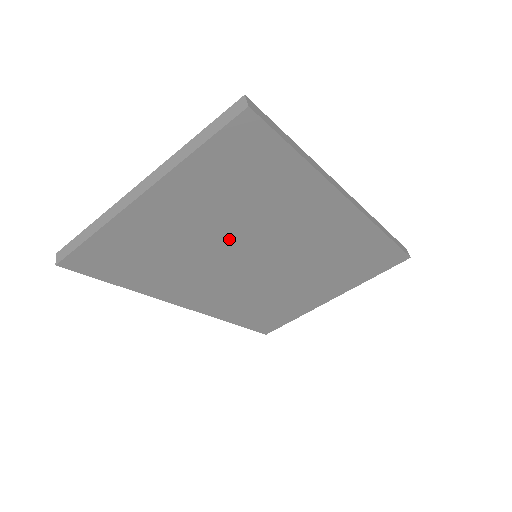
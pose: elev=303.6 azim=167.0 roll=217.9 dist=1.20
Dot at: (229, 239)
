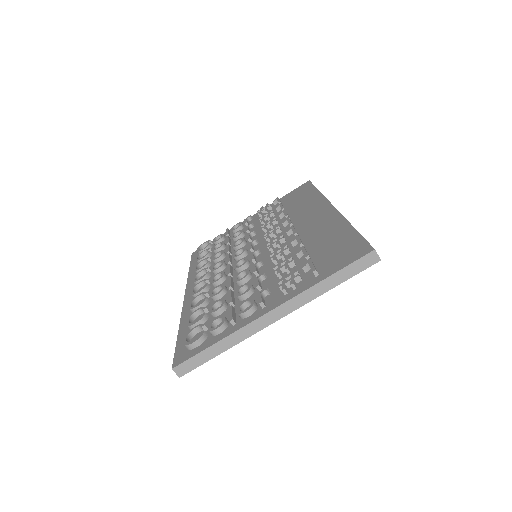
Dot at: occluded
